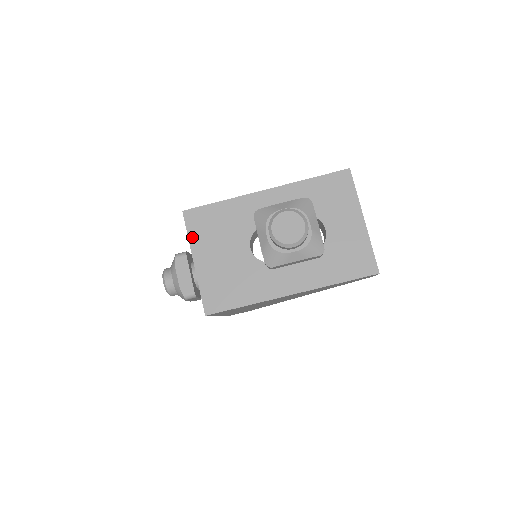
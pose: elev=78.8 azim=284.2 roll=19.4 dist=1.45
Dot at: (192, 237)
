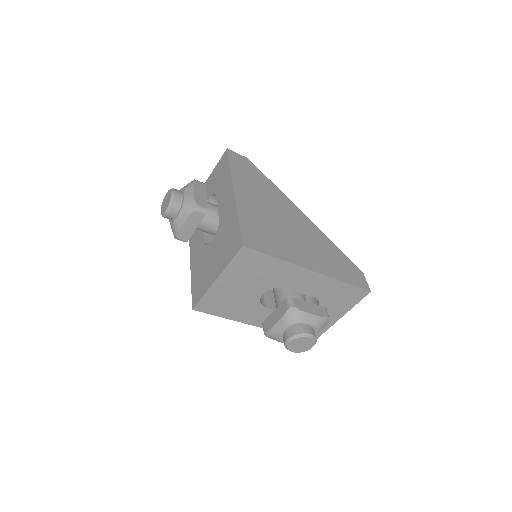
Dot at: (232, 266)
